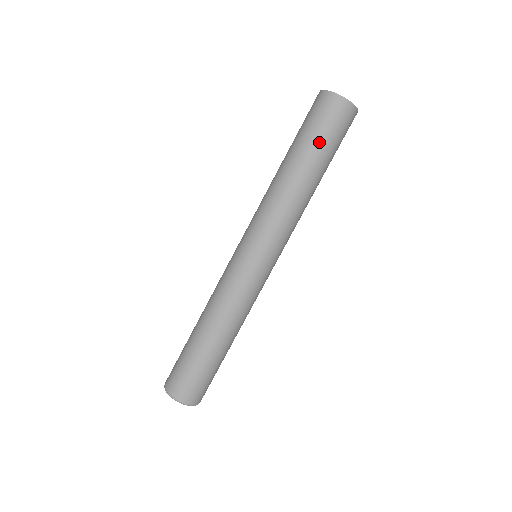
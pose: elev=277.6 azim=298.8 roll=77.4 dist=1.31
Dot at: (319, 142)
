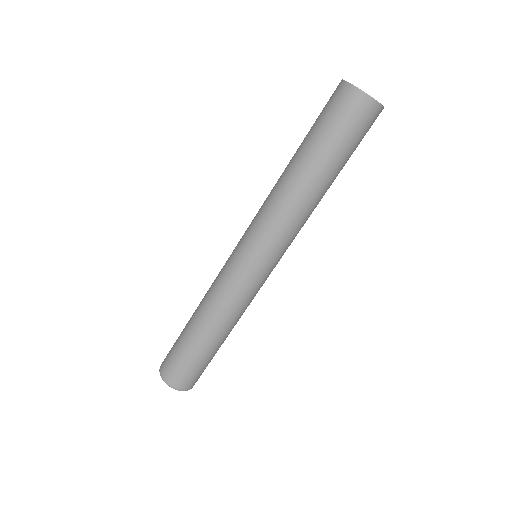
Dot at: (338, 148)
